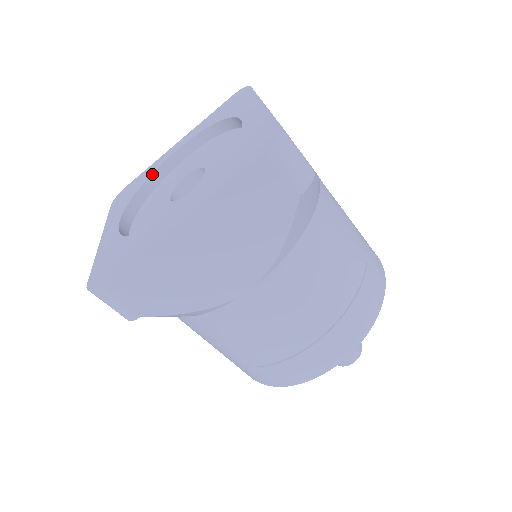
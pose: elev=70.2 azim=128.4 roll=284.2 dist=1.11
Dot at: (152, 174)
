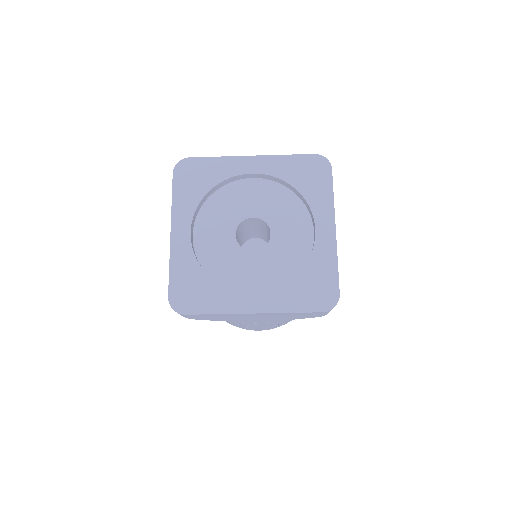
Dot at: (223, 181)
